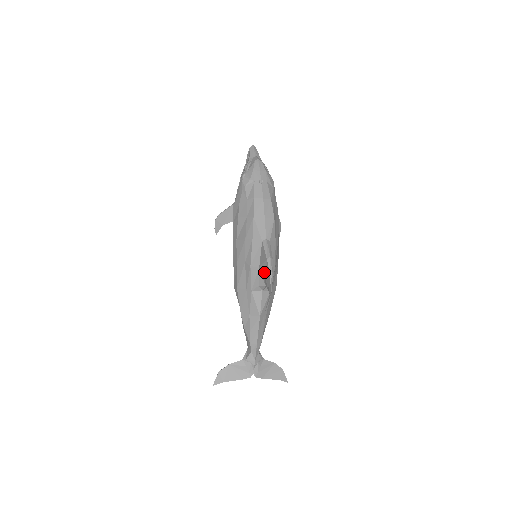
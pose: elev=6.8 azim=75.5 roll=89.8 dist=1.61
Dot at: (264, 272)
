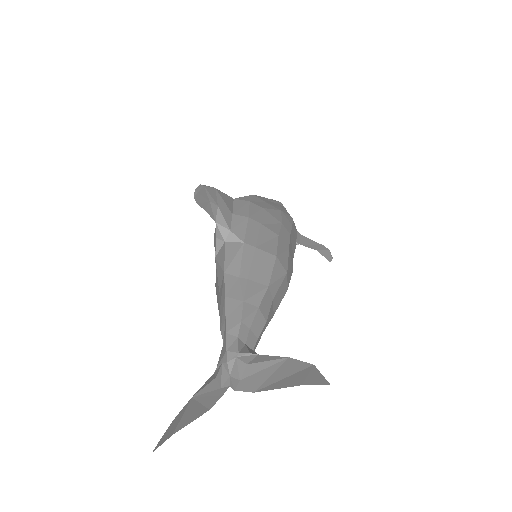
Dot at: occluded
